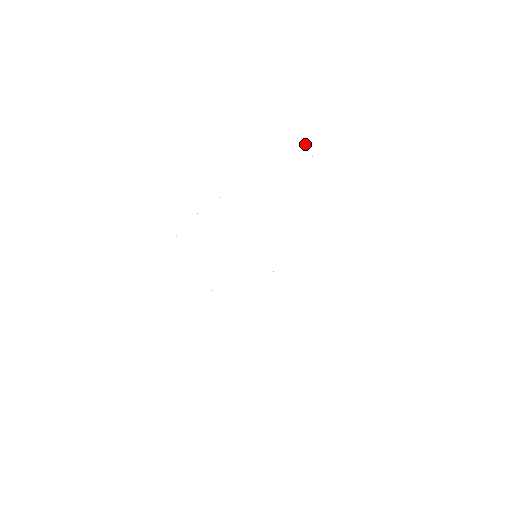
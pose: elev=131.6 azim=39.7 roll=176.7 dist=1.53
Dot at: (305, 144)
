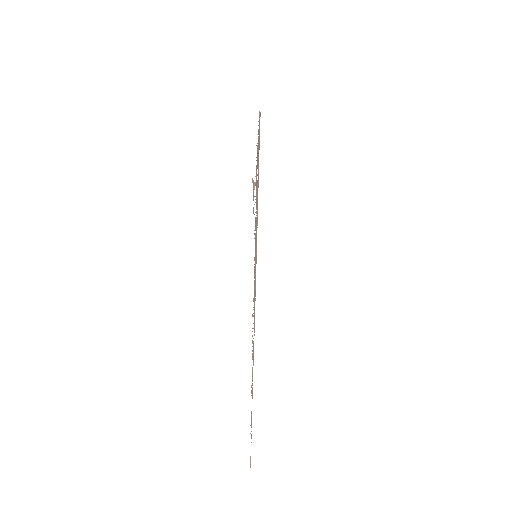
Dot at: occluded
